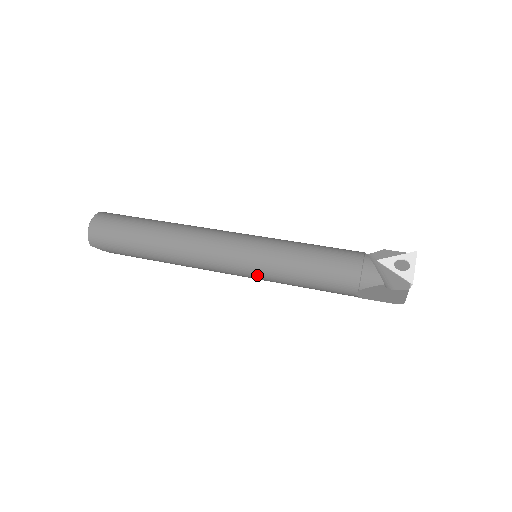
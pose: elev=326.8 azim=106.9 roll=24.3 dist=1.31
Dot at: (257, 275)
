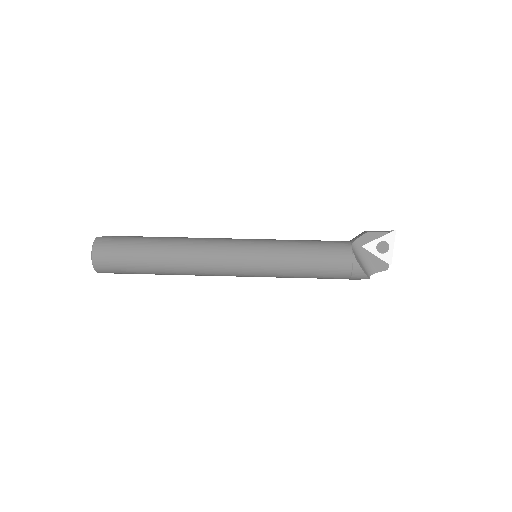
Dot at: occluded
